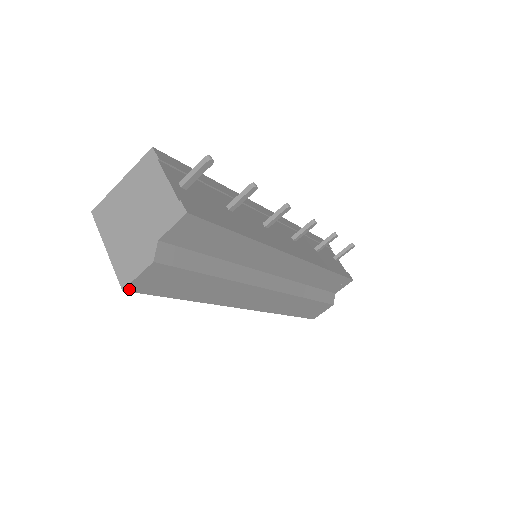
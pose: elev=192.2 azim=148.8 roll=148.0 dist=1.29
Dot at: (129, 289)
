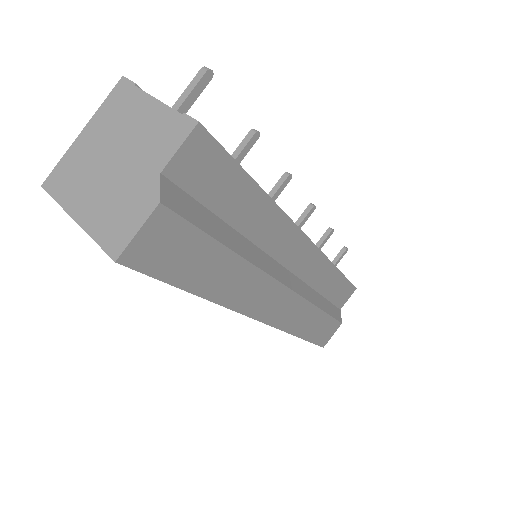
Dot at: (124, 260)
